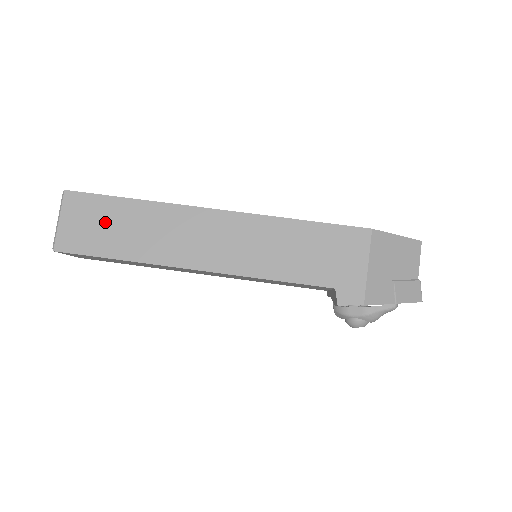
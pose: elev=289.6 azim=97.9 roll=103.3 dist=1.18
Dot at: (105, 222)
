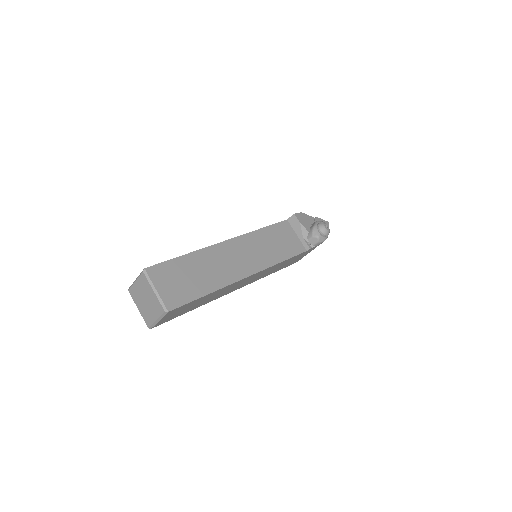
Dot at: occluded
